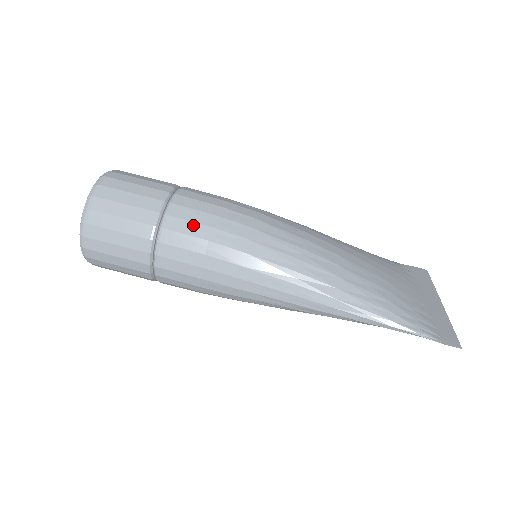
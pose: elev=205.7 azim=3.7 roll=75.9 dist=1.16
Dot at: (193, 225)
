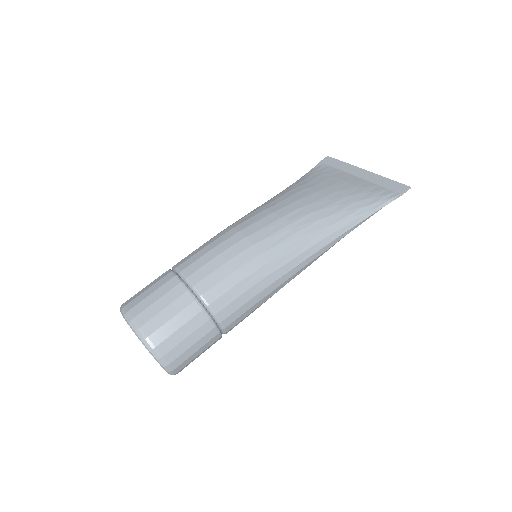
Dot at: (223, 283)
